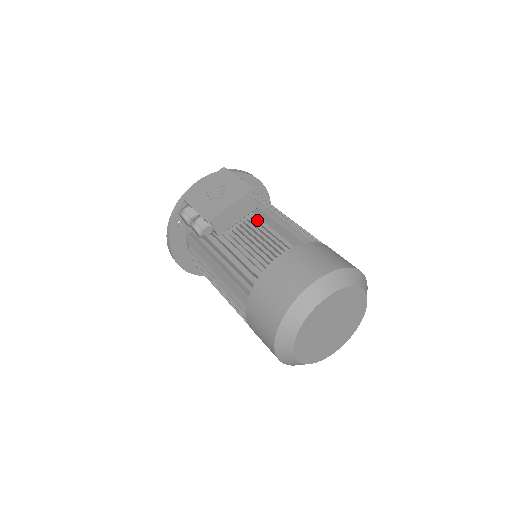
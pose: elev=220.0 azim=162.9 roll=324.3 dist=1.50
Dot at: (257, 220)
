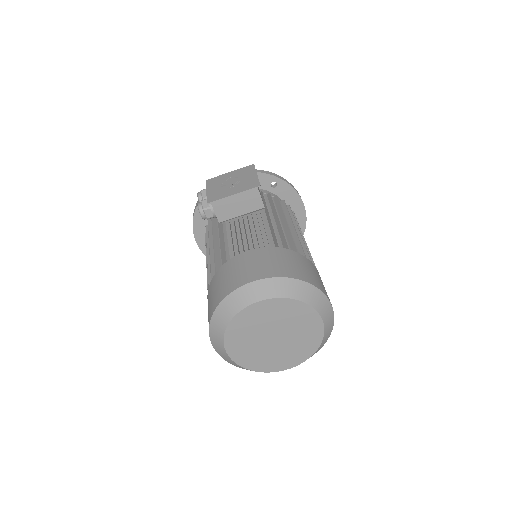
Dot at: occluded
